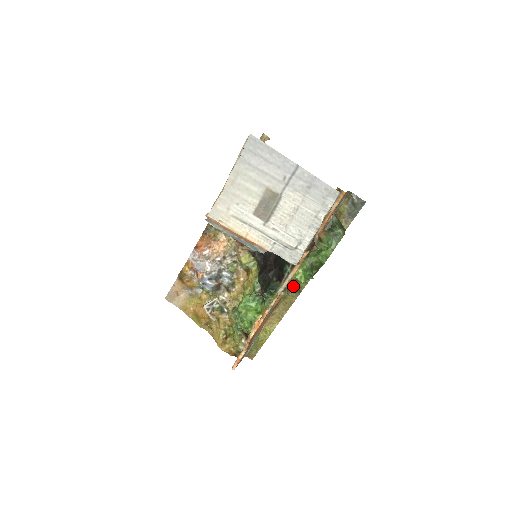
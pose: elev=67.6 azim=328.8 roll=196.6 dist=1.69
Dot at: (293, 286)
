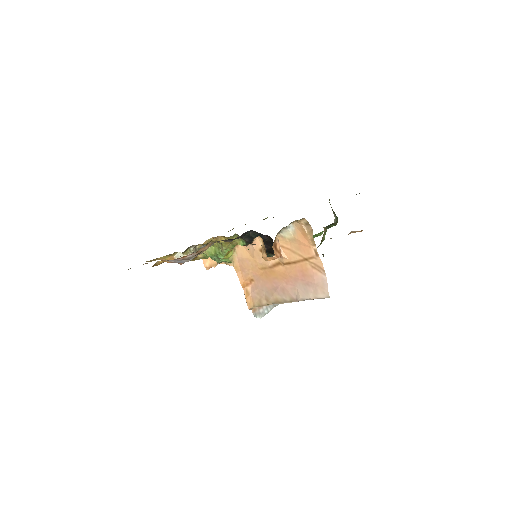
Dot at: occluded
